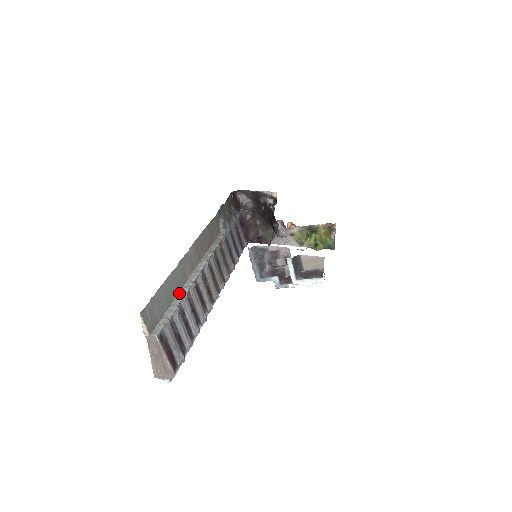
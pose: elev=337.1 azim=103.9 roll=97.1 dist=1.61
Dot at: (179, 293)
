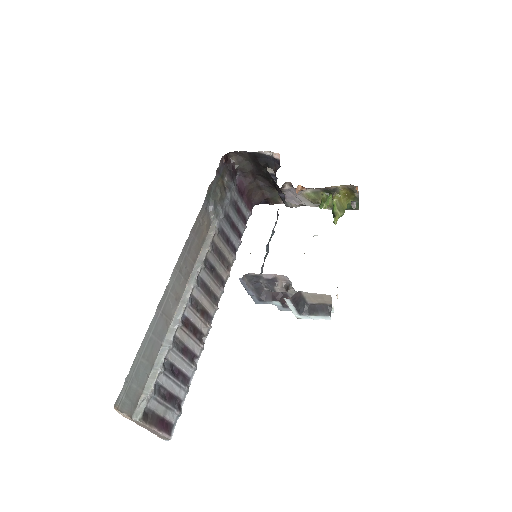
Dot at: (163, 343)
